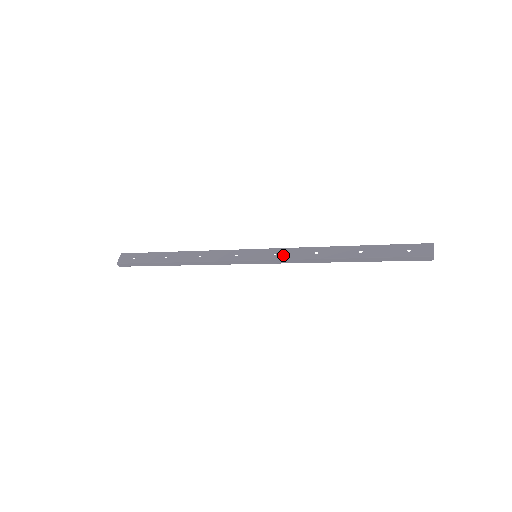
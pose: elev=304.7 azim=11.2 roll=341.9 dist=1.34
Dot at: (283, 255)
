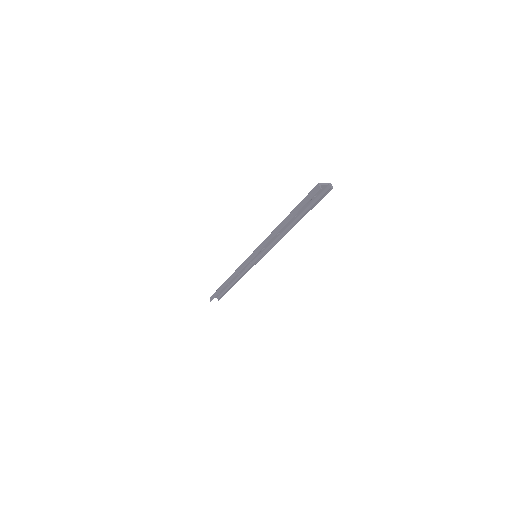
Dot at: occluded
